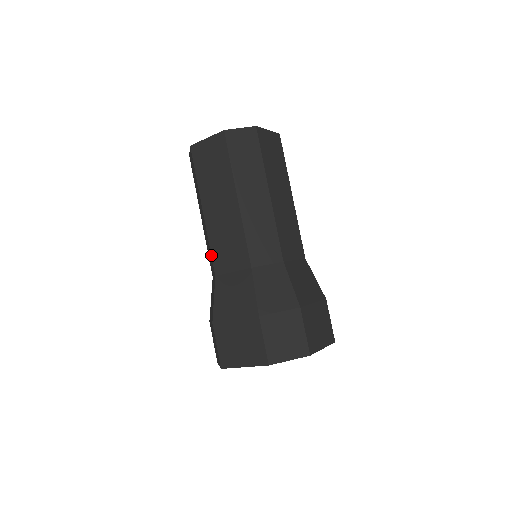
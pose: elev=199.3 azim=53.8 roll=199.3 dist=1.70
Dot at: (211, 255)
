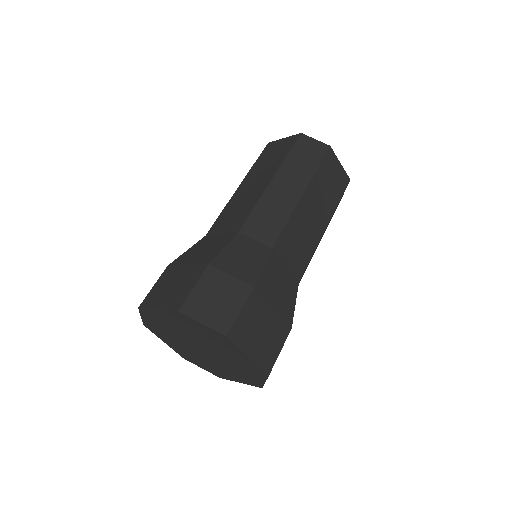
Dot at: (216, 219)
